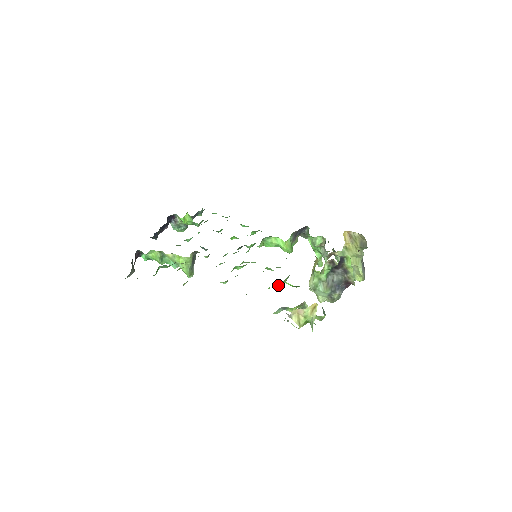
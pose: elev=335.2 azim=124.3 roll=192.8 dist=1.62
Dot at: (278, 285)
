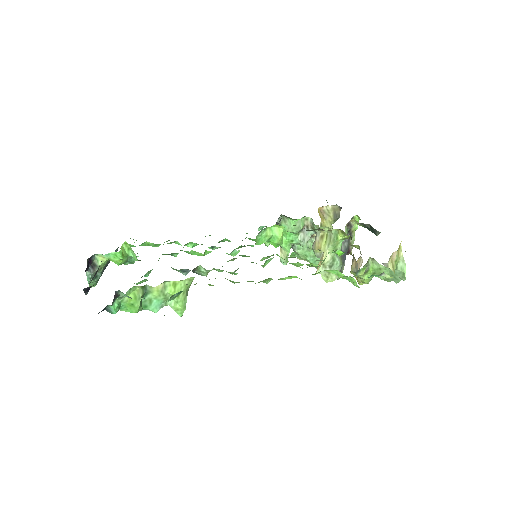
Dot at: (323, 261)
